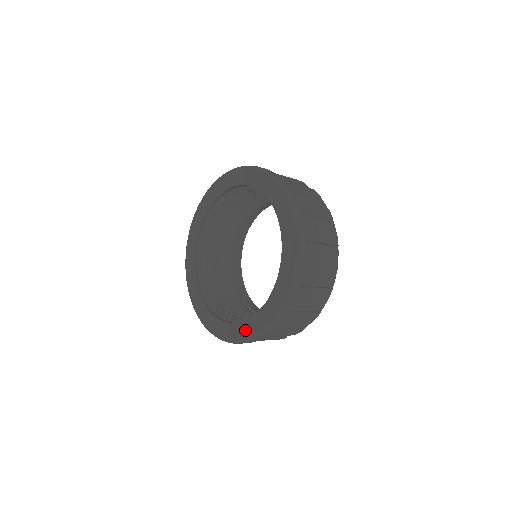
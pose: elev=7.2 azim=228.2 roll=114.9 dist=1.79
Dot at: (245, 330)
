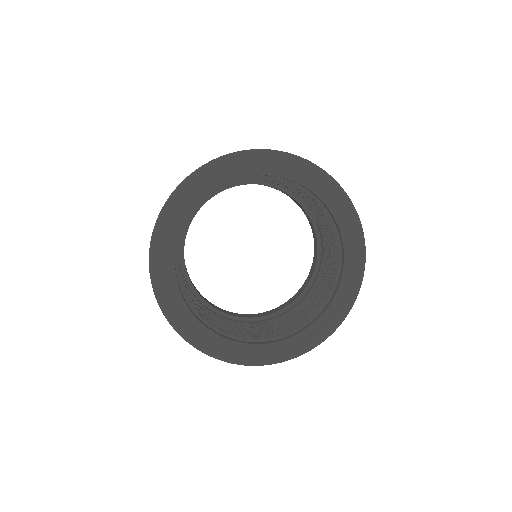
Dot at: (320, 330)
